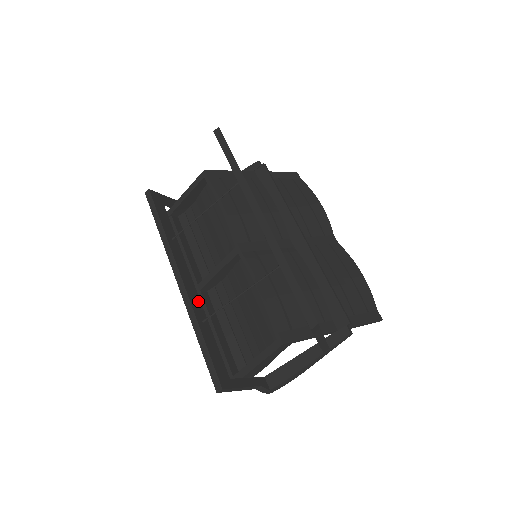
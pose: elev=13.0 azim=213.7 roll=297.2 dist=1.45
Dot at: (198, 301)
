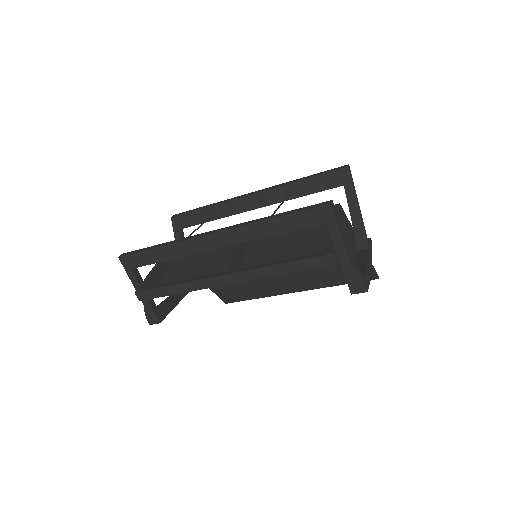
Dot at: occluded
